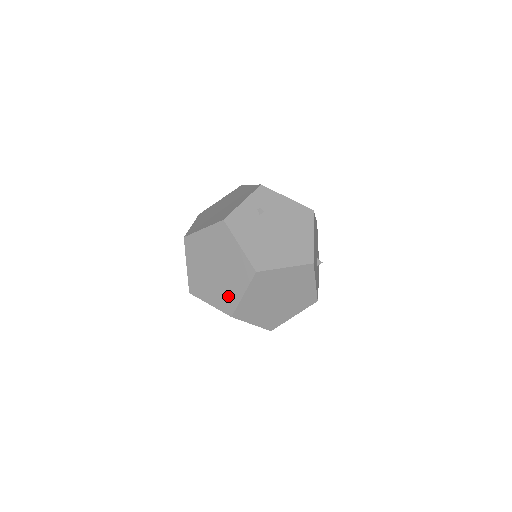
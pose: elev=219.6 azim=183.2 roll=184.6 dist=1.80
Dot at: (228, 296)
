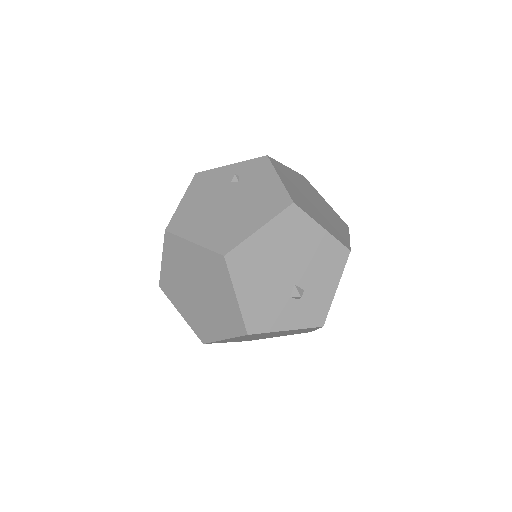
Dot at: occluded
